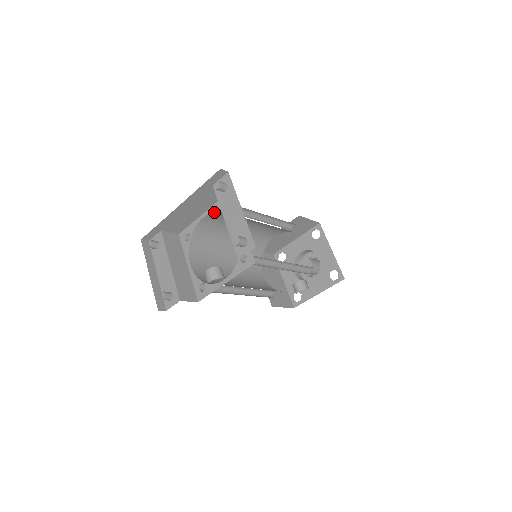
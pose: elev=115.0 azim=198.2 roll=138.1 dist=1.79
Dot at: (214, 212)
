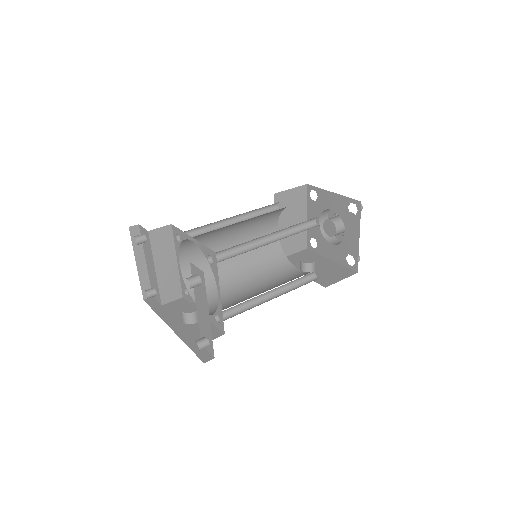
Dot at: (202, 248)
